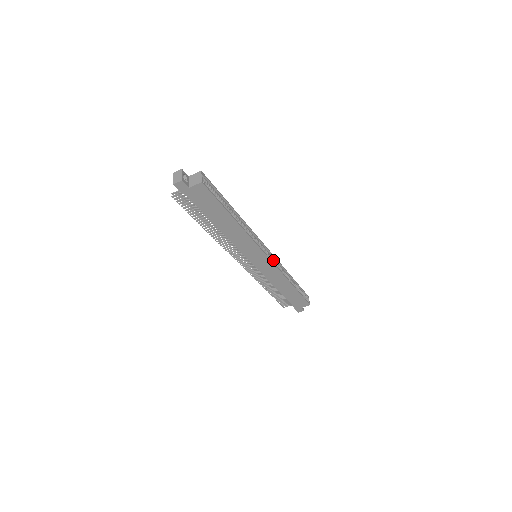
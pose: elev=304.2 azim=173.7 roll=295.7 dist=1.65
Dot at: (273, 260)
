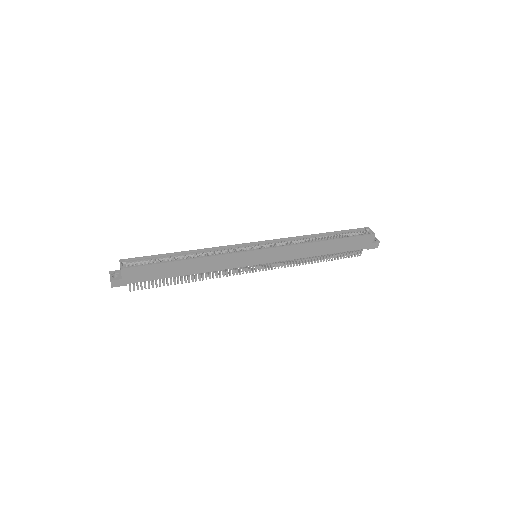
Dot at: (276, 244)
